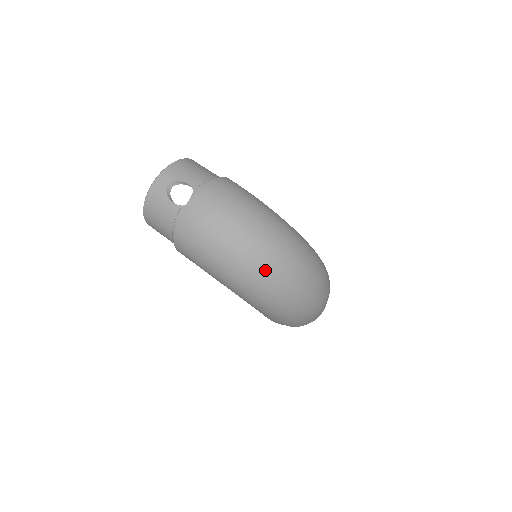
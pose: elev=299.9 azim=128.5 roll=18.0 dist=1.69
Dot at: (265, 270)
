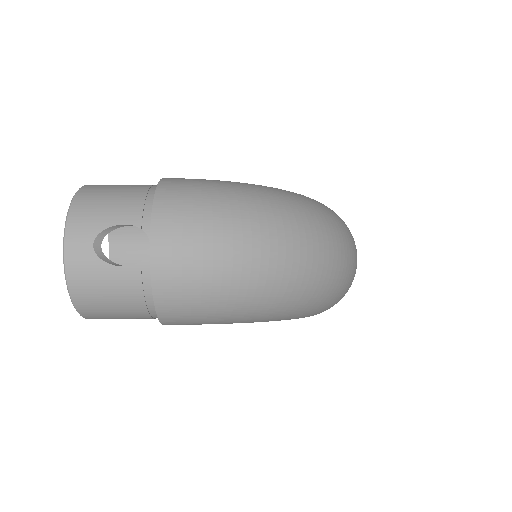
Dot at: (310, 268)
